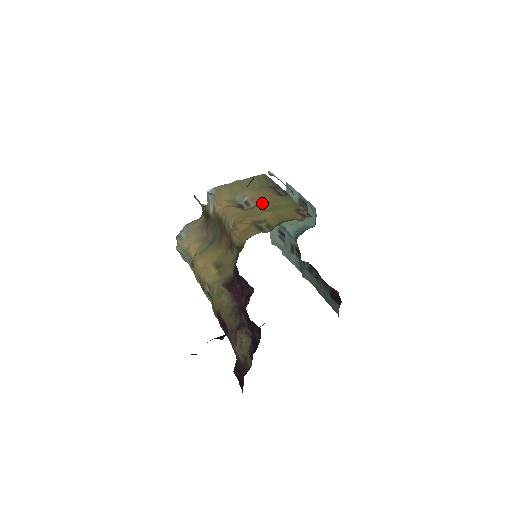
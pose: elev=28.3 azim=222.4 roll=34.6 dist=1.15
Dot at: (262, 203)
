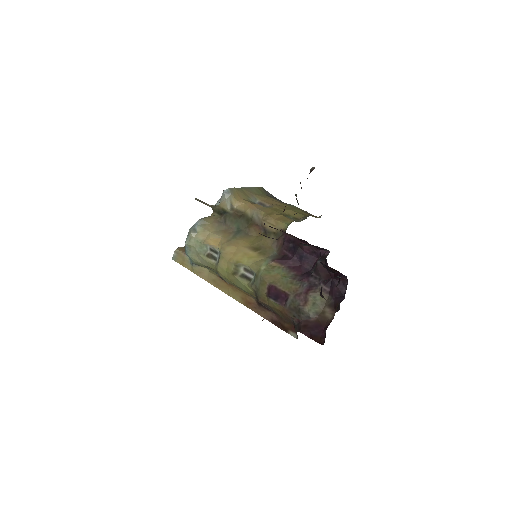
Dot at: (276, 204)
